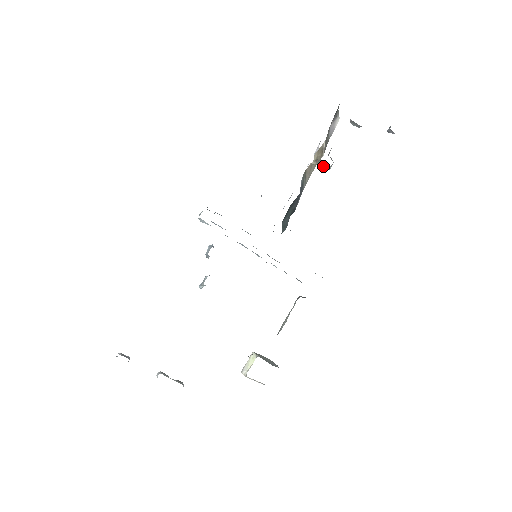
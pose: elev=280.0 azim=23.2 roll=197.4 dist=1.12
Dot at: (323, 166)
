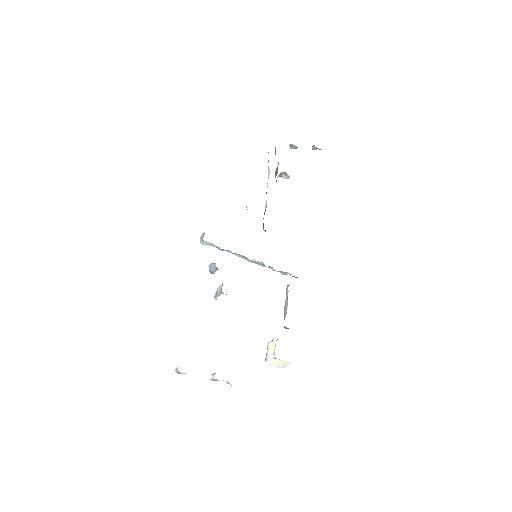
Dot at: (285, 177)
